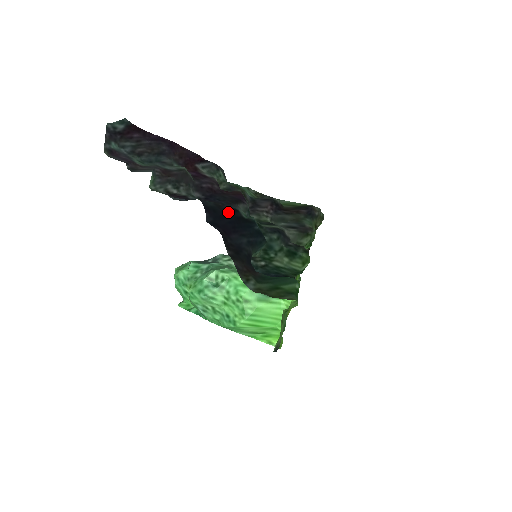
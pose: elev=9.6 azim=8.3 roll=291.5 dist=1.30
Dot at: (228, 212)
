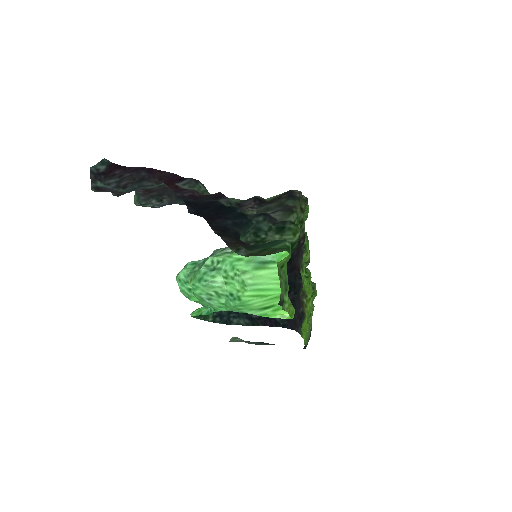
Dot at: (209, 204)
